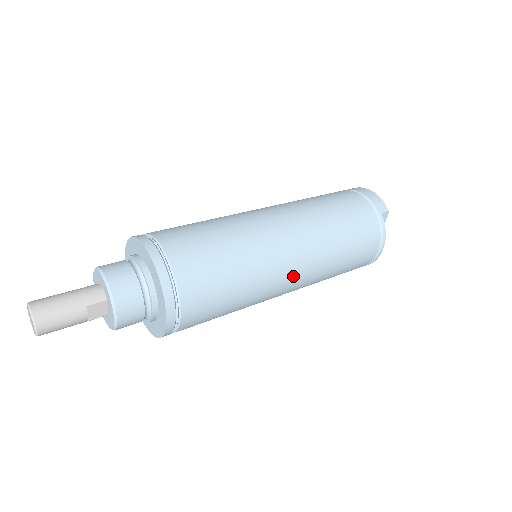
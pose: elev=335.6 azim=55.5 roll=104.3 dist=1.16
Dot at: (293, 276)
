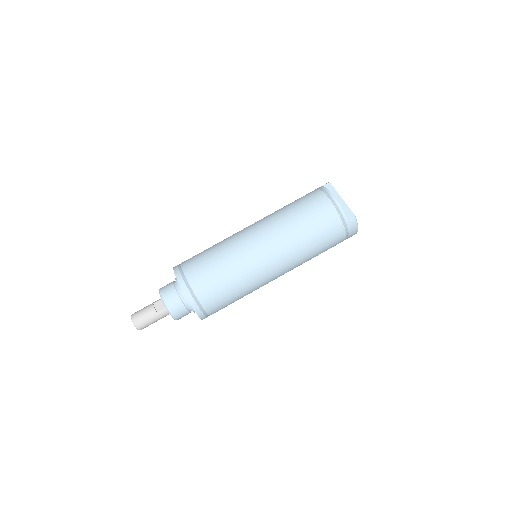
Dot at: occluded
